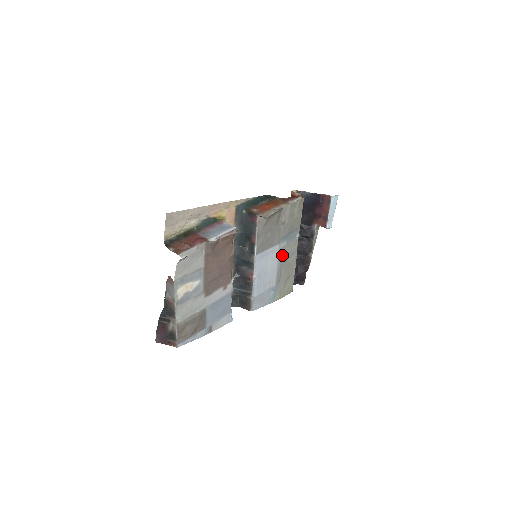
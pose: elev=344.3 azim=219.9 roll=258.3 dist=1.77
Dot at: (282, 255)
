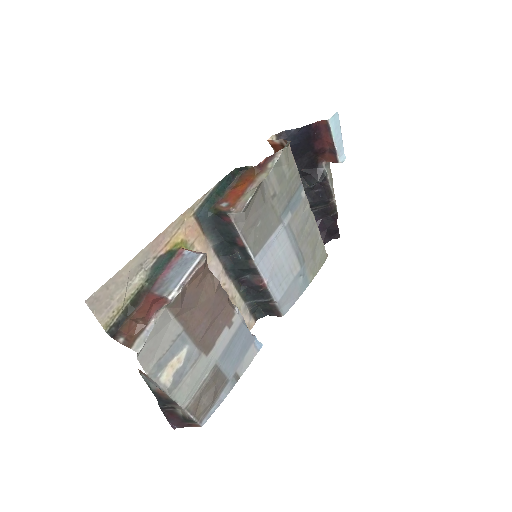
Dot at: (292, 231)
